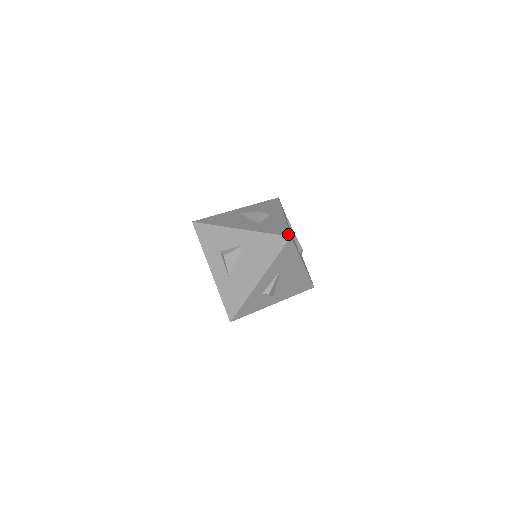
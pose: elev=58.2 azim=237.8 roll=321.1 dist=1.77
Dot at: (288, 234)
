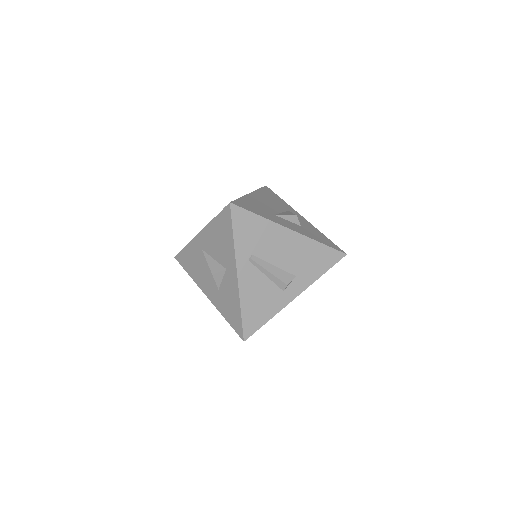
Dot at: (241, 335)
